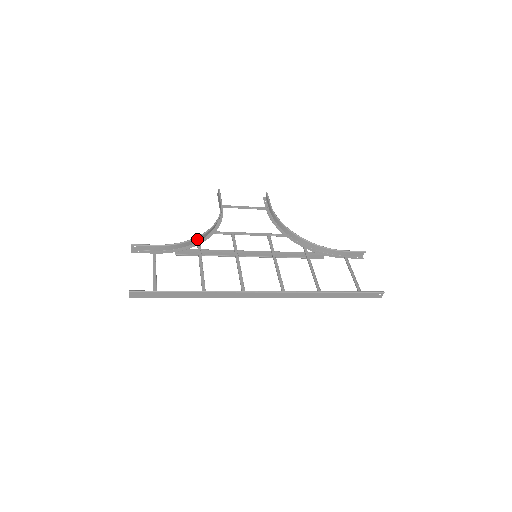
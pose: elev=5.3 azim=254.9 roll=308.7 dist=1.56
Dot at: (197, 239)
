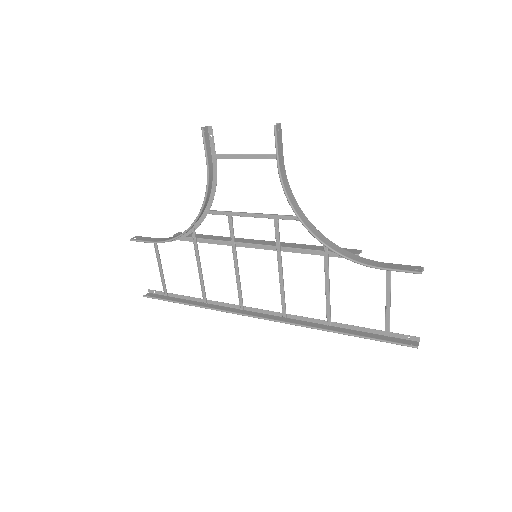
Dot at: occluded
